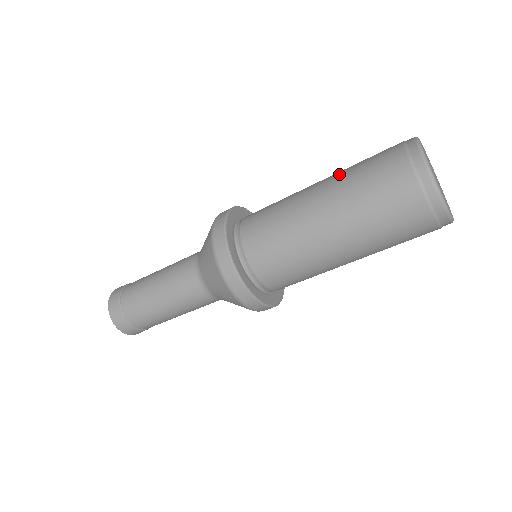
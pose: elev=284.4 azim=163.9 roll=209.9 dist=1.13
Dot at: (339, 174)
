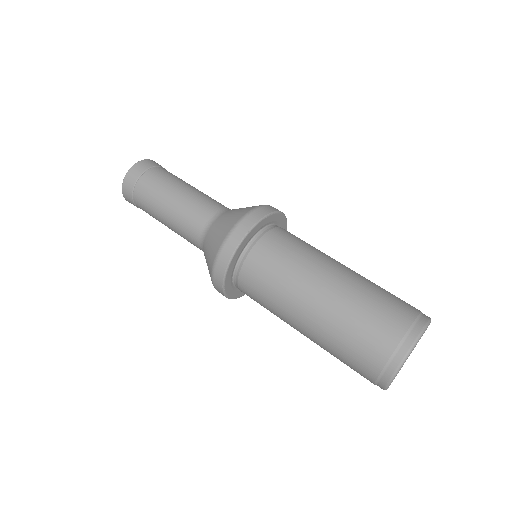
Dot at: occluded
